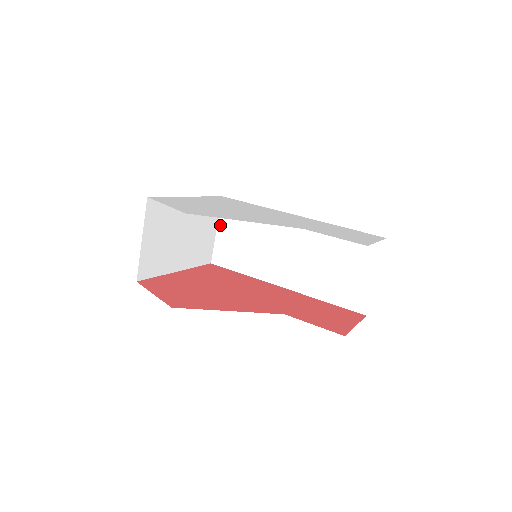
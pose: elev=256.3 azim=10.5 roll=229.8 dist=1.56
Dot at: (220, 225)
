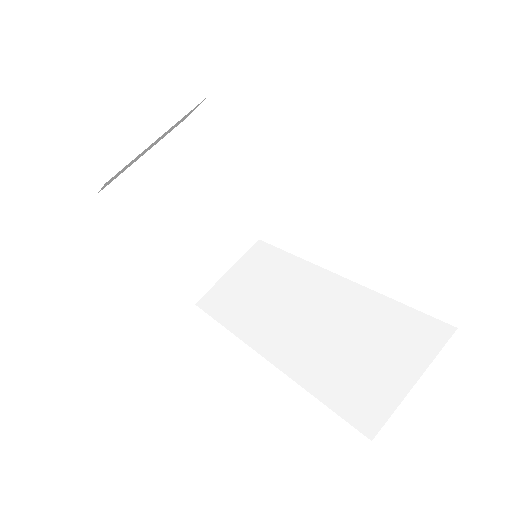
Dot at: (236, 266)
